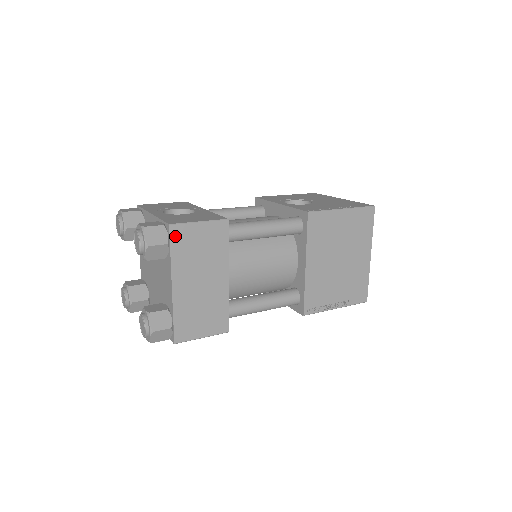
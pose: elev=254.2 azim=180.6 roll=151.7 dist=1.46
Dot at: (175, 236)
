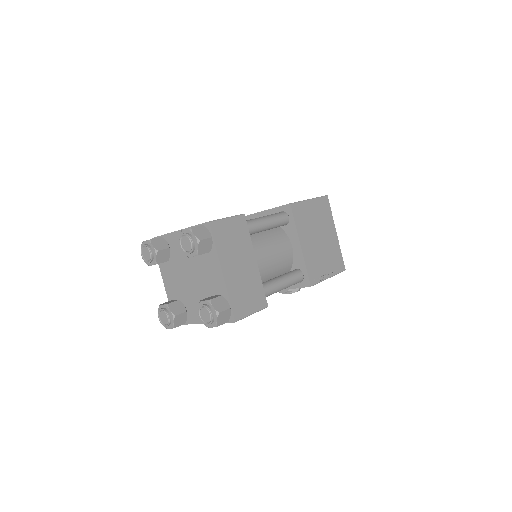
Dot at: (215, 230)
